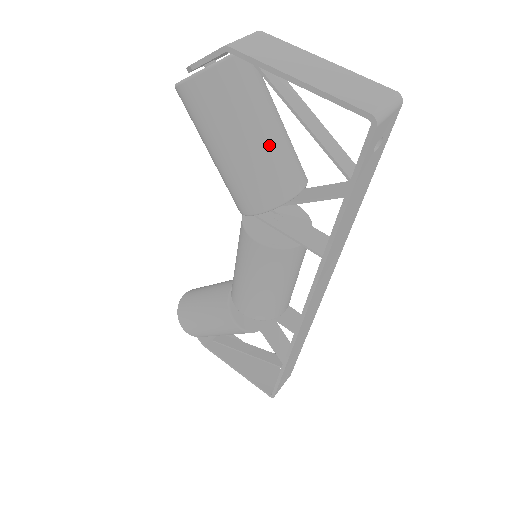
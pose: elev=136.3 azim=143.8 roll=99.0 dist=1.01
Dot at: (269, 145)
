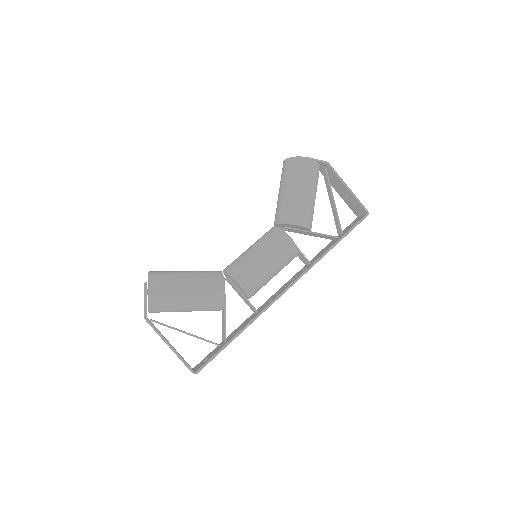
Dot at: occluded
